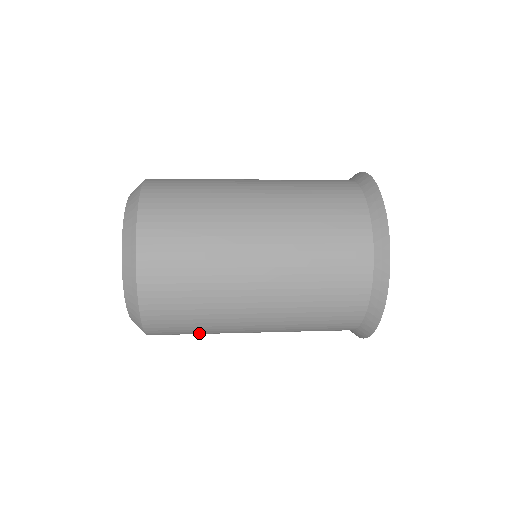
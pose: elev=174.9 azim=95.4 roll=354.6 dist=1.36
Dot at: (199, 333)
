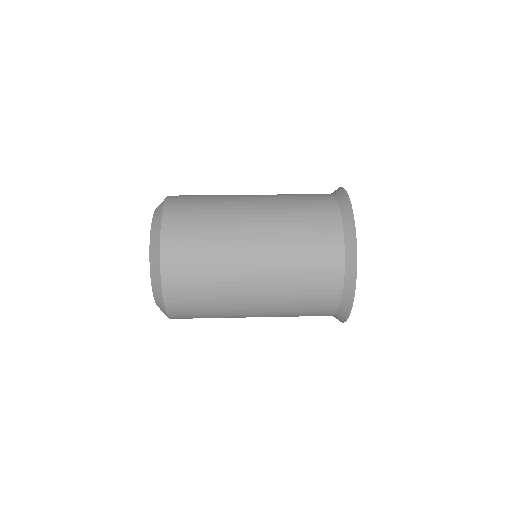
Dot at: (210, 317)
